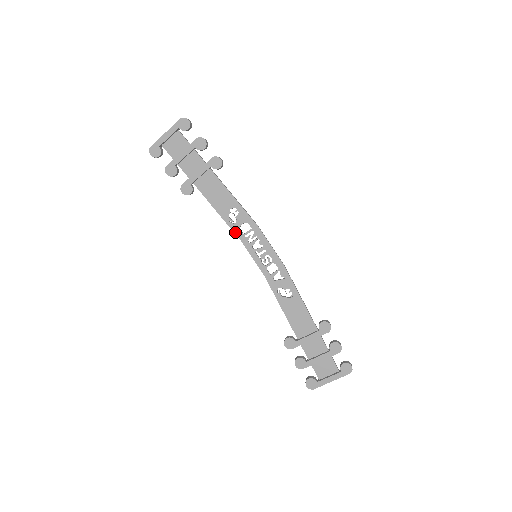
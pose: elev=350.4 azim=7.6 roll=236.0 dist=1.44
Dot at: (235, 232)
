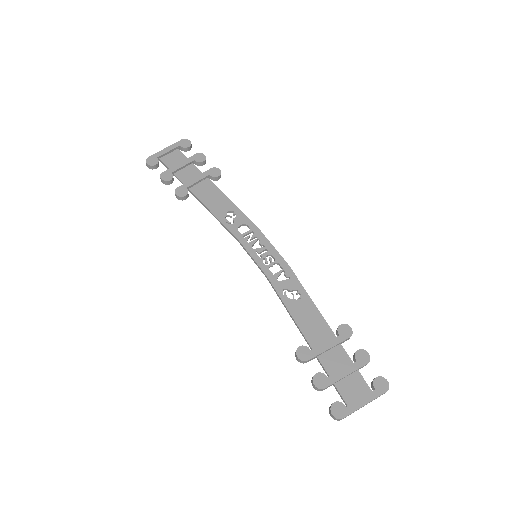
Dot at: (232, 232)
